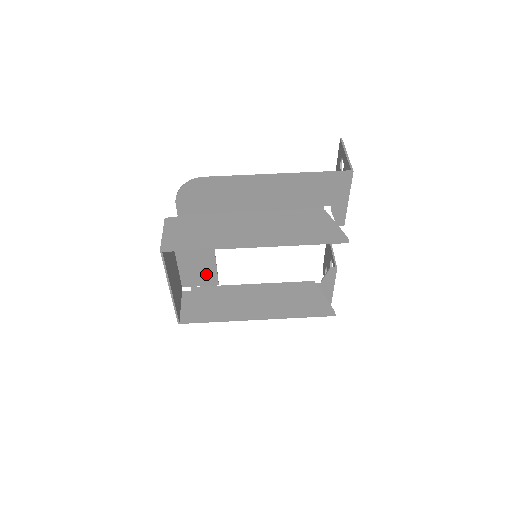
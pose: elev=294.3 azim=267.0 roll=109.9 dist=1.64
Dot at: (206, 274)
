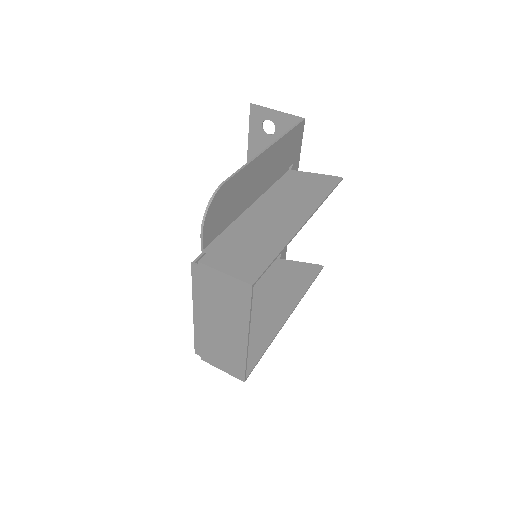
Dot at: occluded
